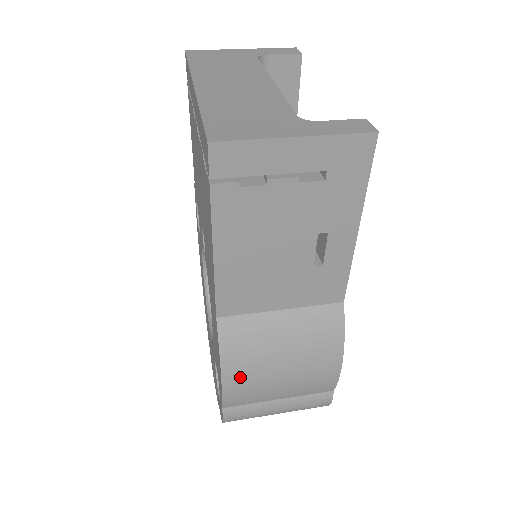
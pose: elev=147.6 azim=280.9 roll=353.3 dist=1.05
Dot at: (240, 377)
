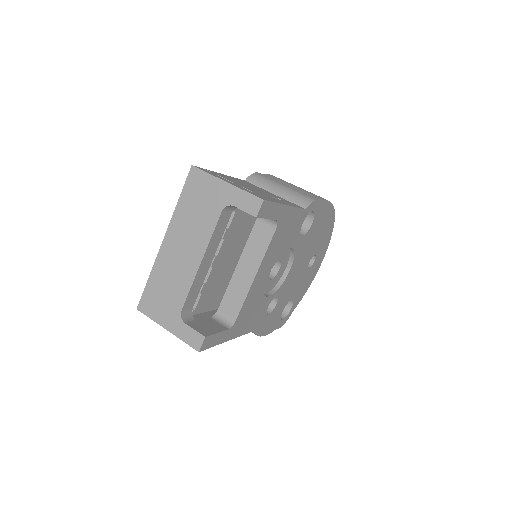
Dot at: occluded
